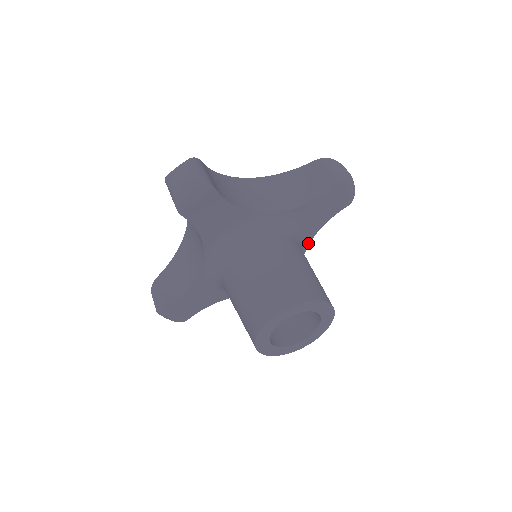
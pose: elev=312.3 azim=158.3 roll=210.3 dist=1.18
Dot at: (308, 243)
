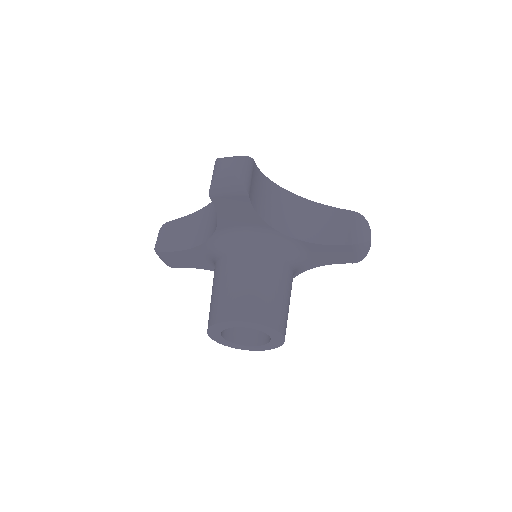
Dot at: (304, 270)
